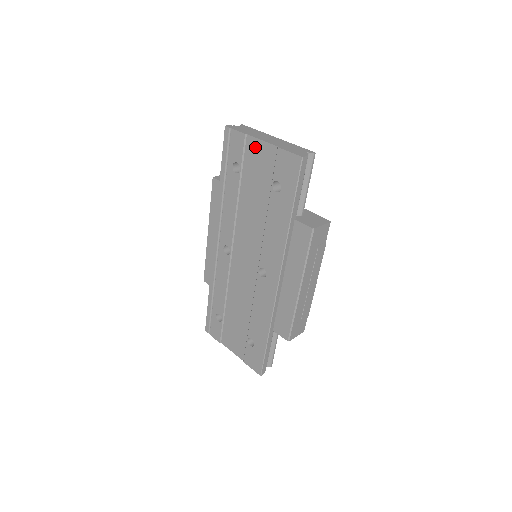
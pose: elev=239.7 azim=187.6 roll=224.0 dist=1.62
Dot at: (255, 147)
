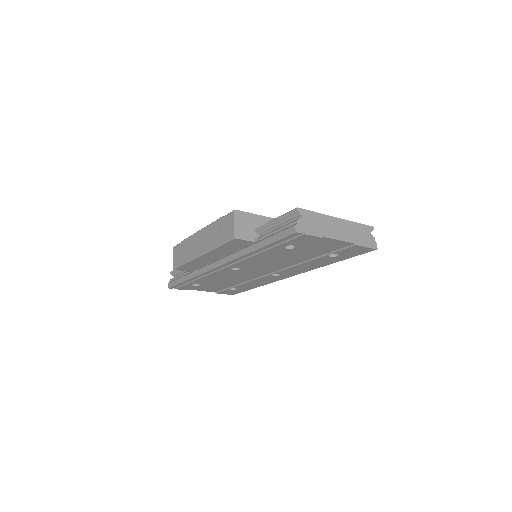
Dot at: (327, 242)
